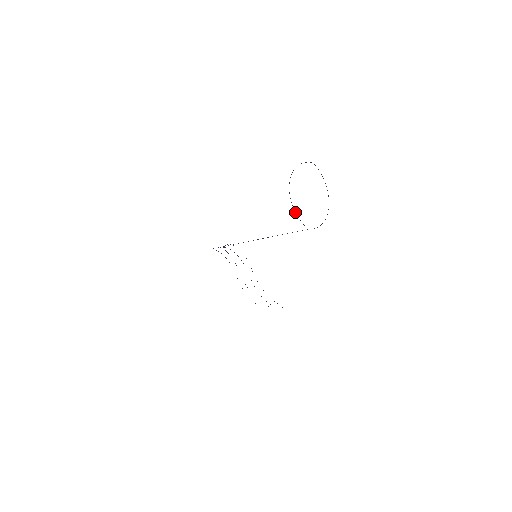
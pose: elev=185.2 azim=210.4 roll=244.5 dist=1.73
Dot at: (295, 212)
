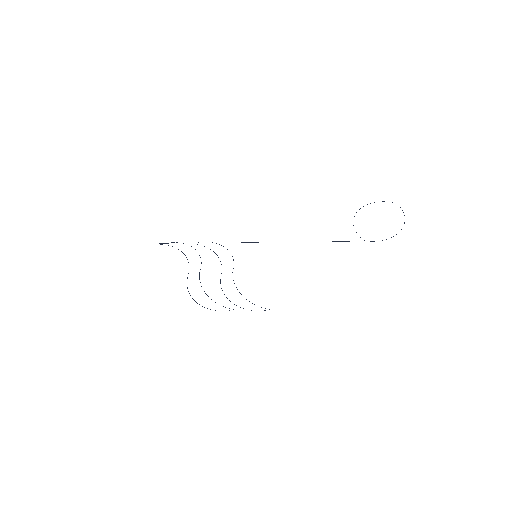
Dot at: occluded
